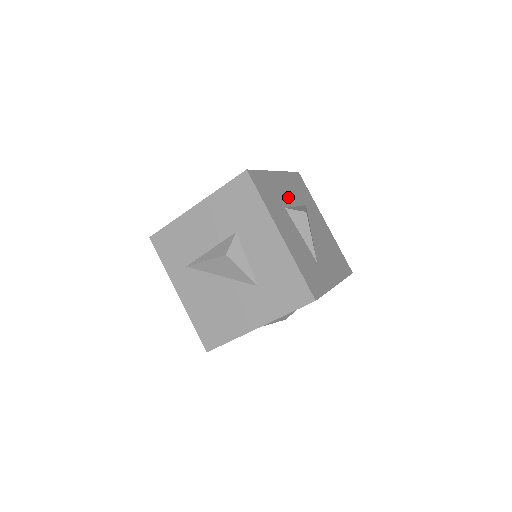
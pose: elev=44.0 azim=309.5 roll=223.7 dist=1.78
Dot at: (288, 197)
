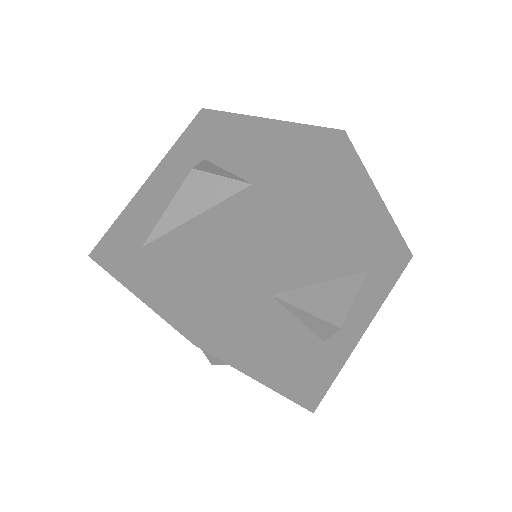
Dot at: occluded
